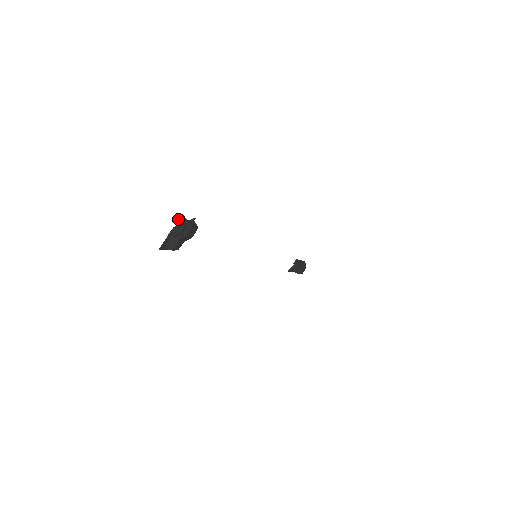
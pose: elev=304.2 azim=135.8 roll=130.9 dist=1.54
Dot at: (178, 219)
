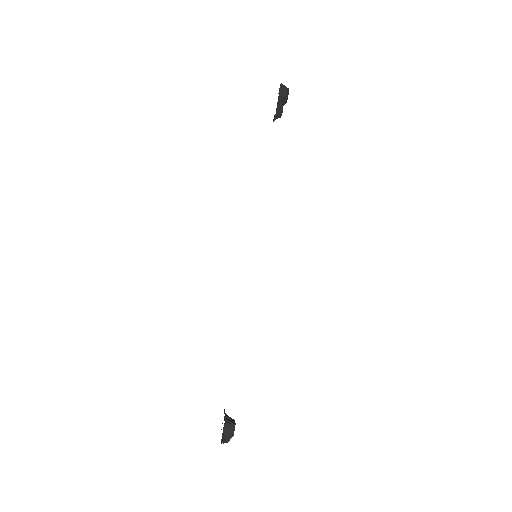
Dot at: occluded
